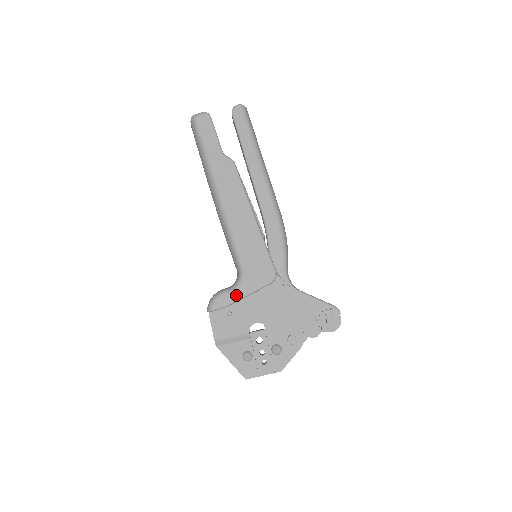
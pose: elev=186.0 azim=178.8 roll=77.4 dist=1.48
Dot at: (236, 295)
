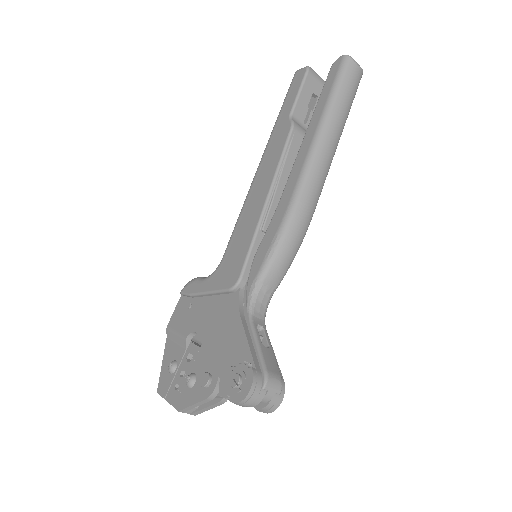
Dot at: (201, 287)
